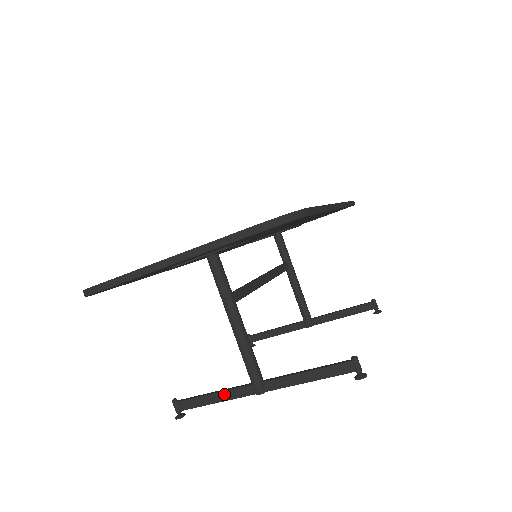
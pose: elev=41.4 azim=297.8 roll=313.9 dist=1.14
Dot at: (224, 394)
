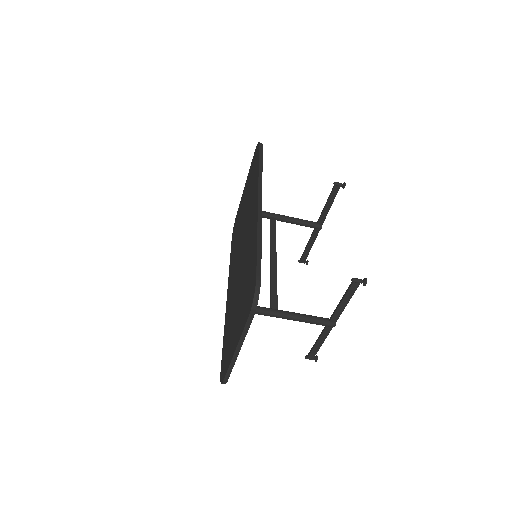
Dot at: (321, 338)
